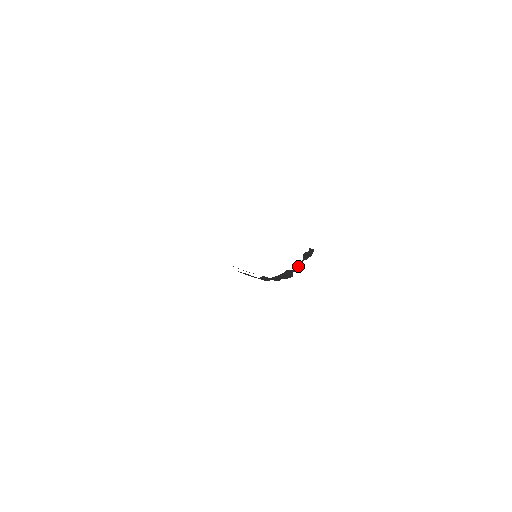
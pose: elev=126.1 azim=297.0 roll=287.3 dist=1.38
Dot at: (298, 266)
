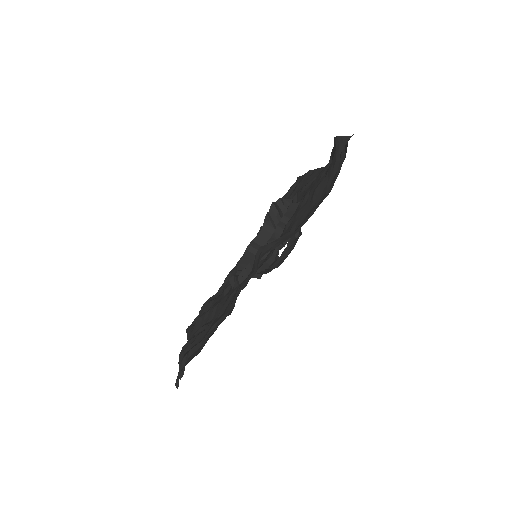
Dot at: (278, 221)
